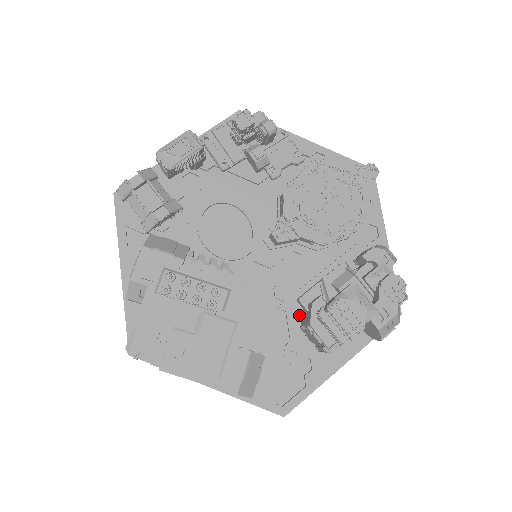
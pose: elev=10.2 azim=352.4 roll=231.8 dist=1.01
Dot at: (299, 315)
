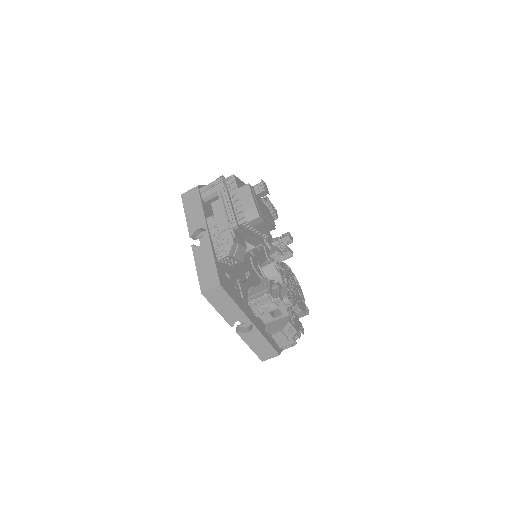
Dot at: occluded
